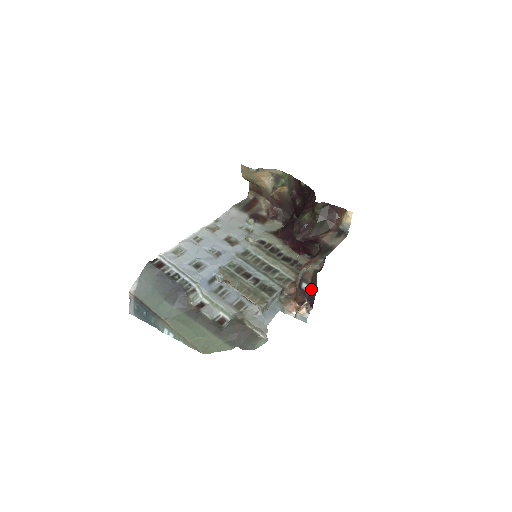
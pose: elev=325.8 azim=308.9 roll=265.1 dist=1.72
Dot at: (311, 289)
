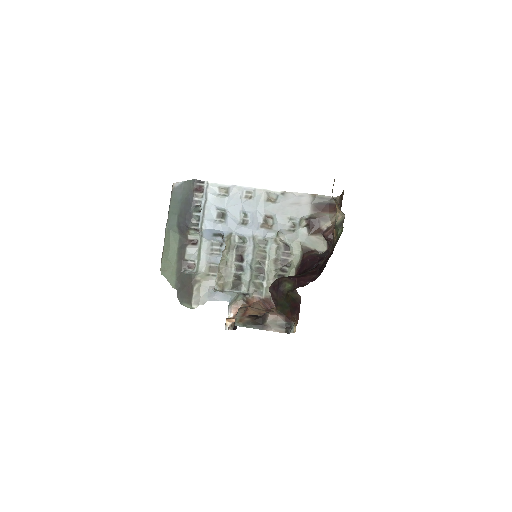
Dot at: occluded
